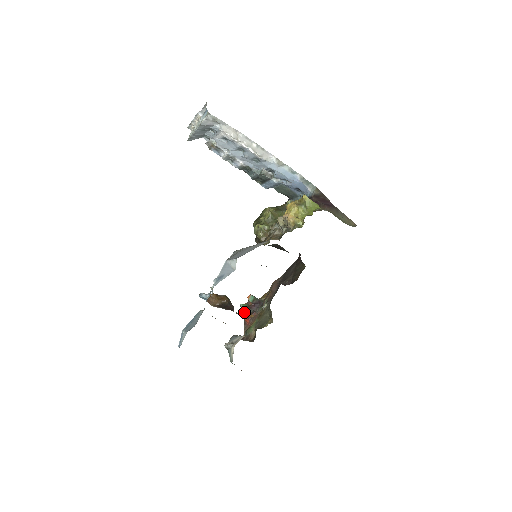
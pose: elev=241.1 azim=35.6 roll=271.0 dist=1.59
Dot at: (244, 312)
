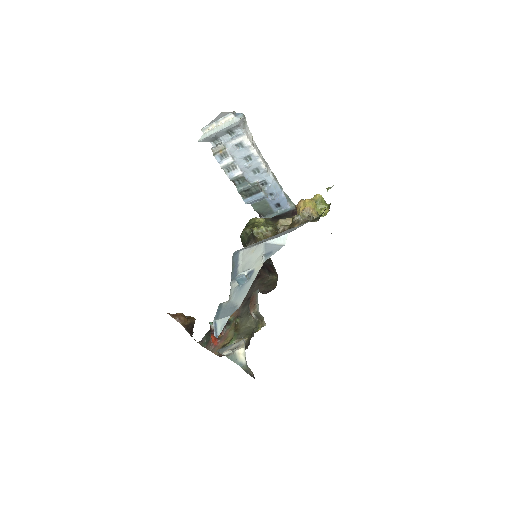
Dot at: occluded
